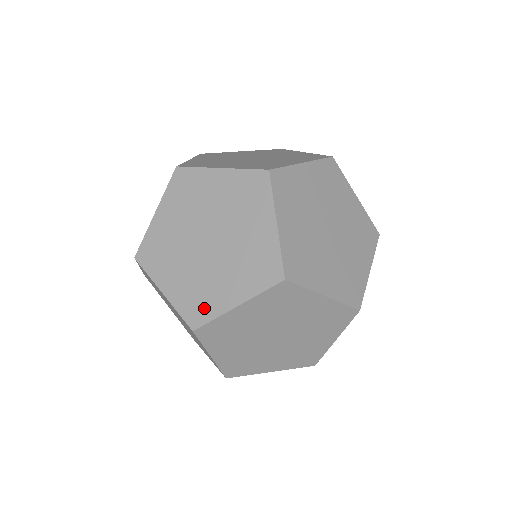
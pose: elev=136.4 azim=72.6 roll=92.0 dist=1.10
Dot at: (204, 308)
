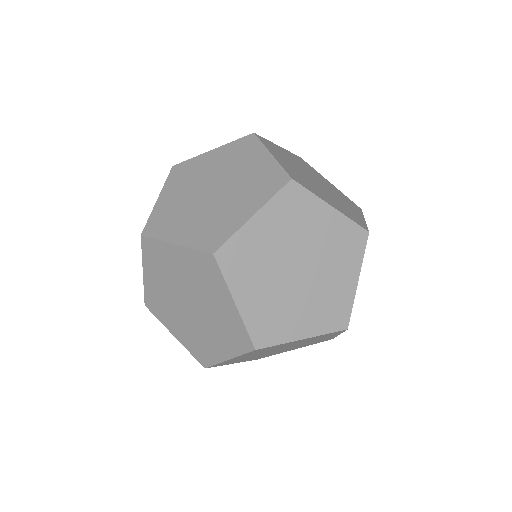
Dot at: occluded
